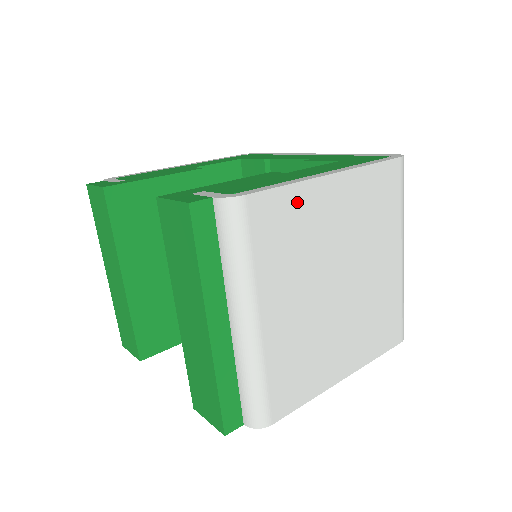
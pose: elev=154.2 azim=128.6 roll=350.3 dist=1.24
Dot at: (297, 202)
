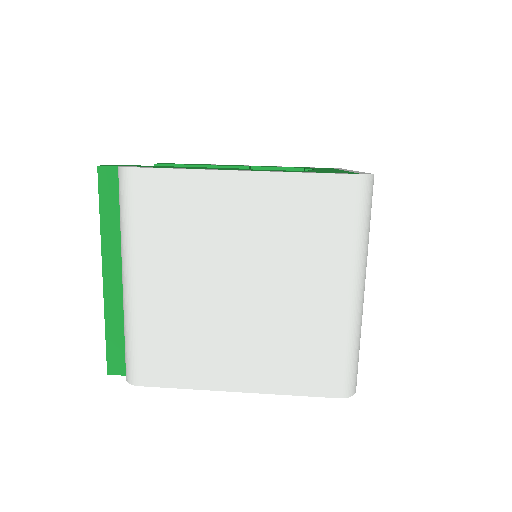
Dot at: (190, 188)
